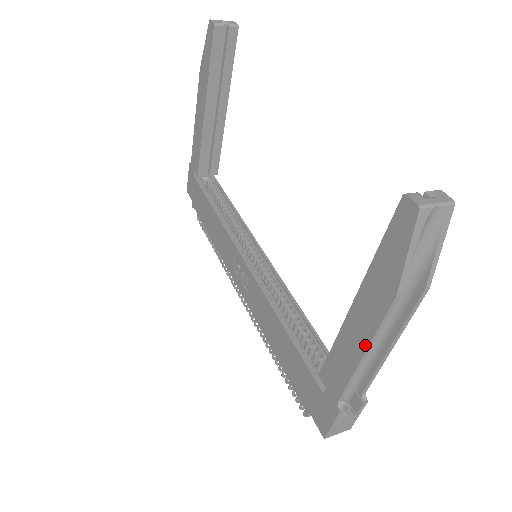
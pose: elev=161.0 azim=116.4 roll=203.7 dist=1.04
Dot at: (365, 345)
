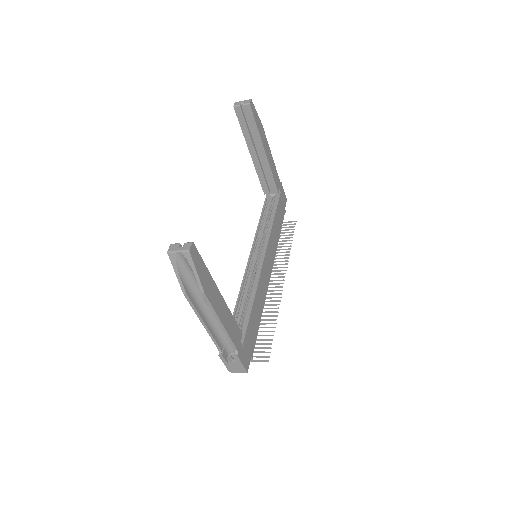
Dot at: (200, 318)
